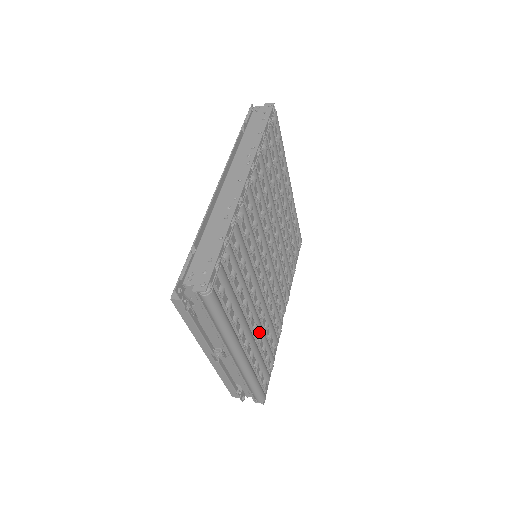
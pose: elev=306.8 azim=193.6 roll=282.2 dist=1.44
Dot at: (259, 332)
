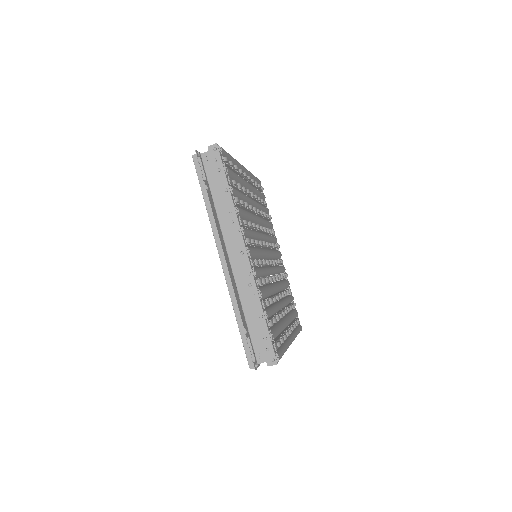
Dot at: occluded
